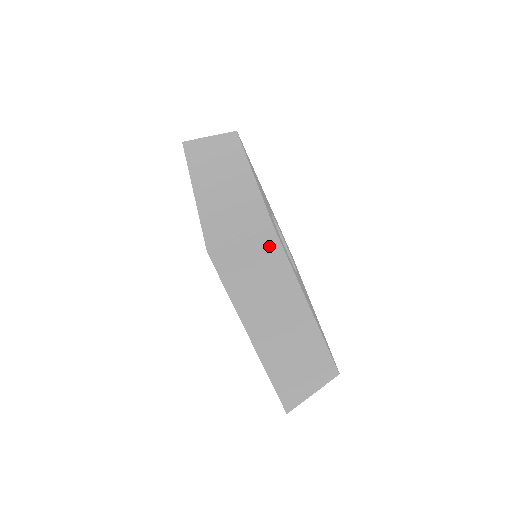
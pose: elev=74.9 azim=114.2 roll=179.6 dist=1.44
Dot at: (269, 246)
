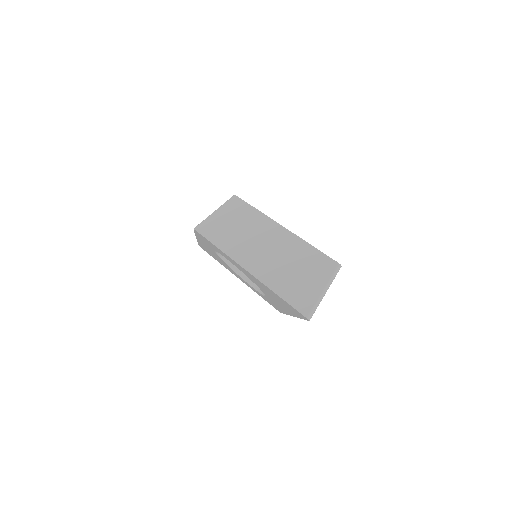
Dot at: (236, 206)
